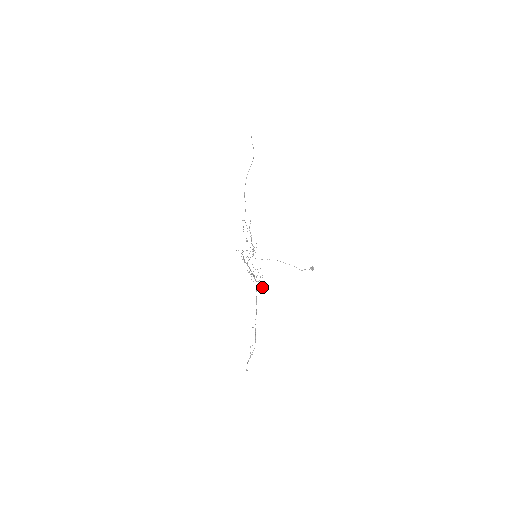
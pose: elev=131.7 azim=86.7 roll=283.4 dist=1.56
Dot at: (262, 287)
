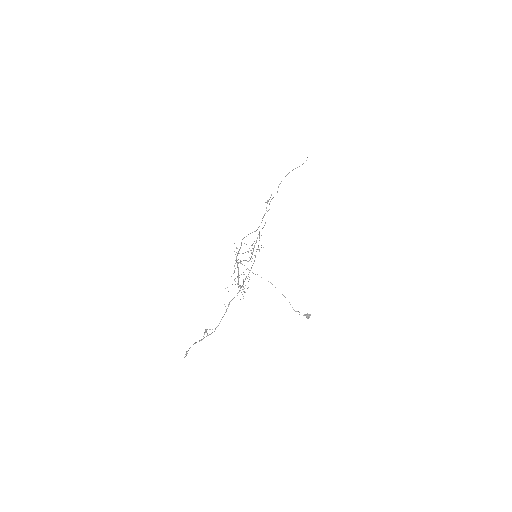
Dot at: occluded
